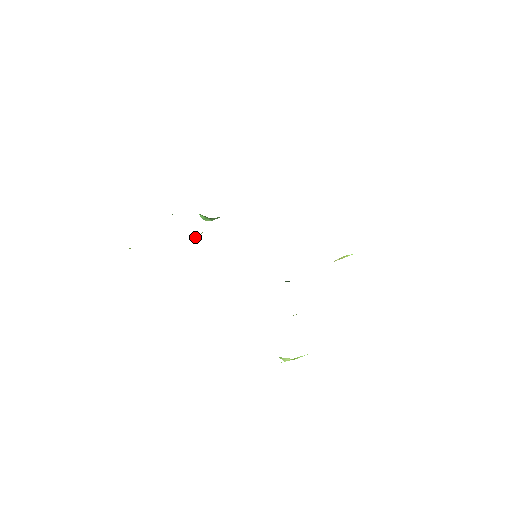
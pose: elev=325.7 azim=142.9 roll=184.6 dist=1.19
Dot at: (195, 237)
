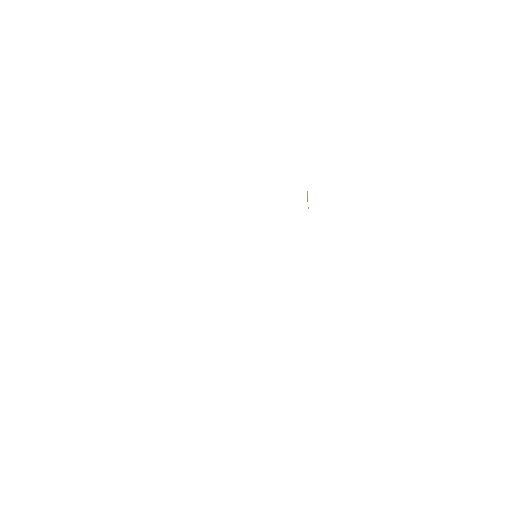
Dot at: occluded
